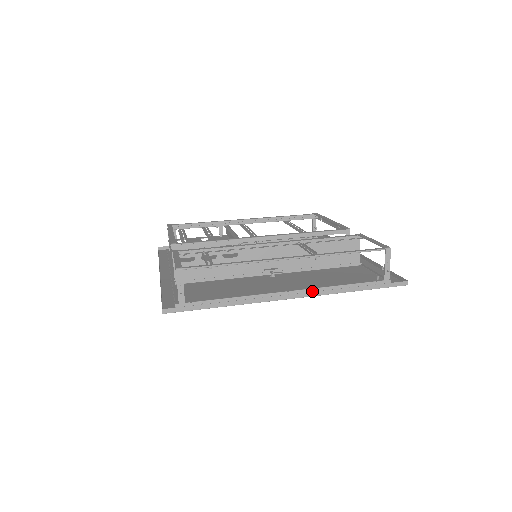
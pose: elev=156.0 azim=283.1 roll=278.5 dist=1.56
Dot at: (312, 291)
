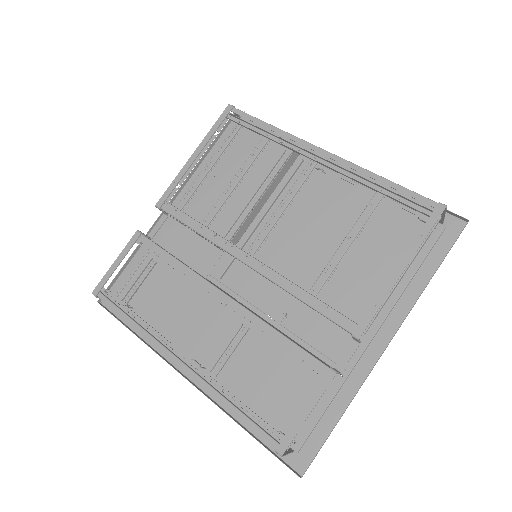
Dot at: (216, 384)
